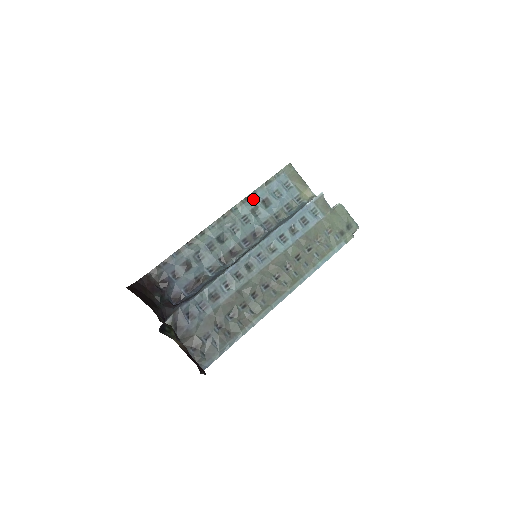
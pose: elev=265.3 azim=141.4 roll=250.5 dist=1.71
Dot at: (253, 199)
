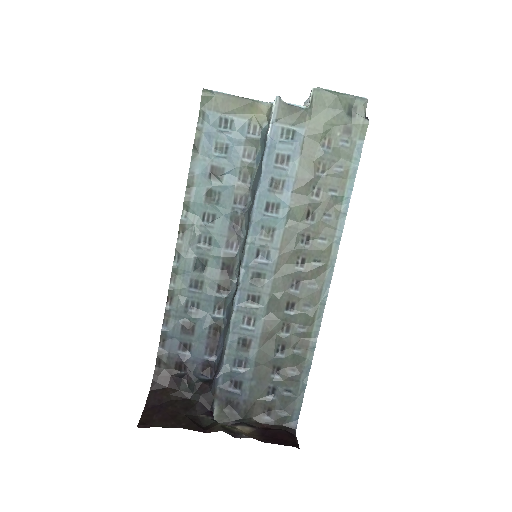
Dot at: (196, 184)
